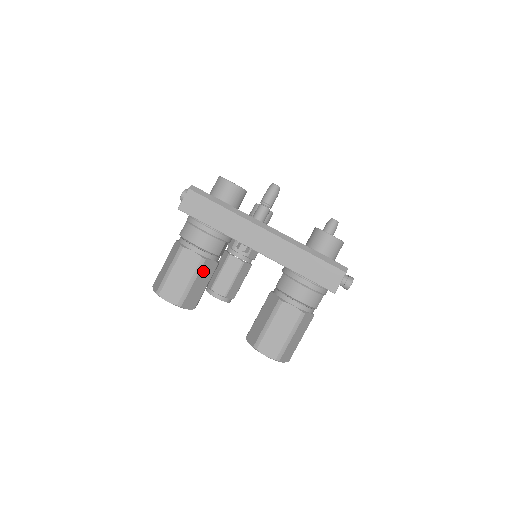
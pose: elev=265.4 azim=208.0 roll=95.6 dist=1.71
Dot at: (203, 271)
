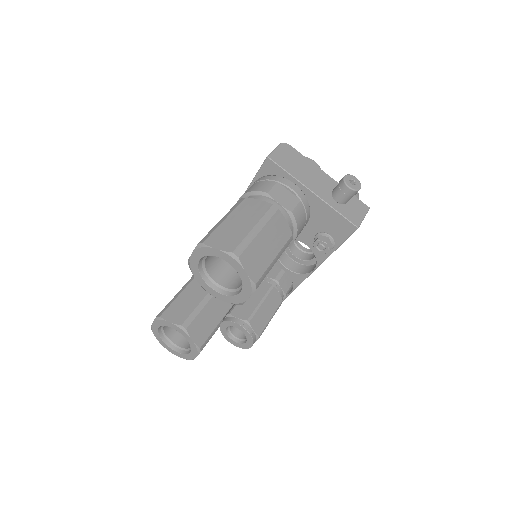
Dot at: (194, 285)
